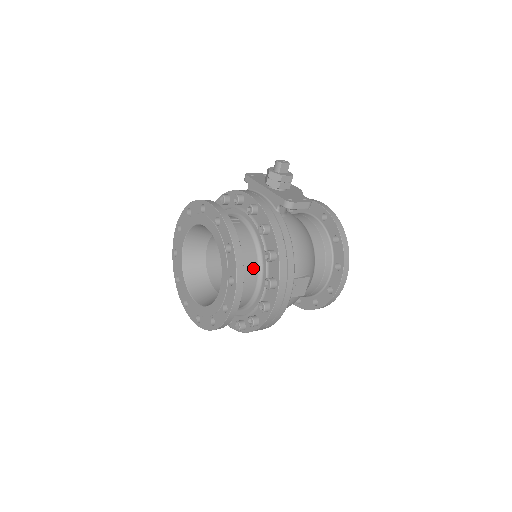
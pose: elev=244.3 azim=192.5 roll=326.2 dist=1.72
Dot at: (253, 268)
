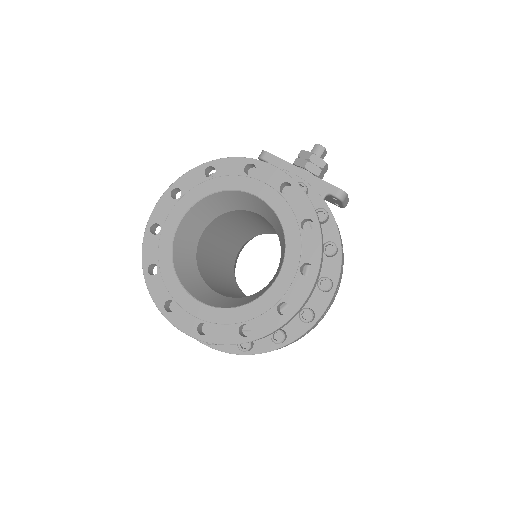
Dot at: occluded
